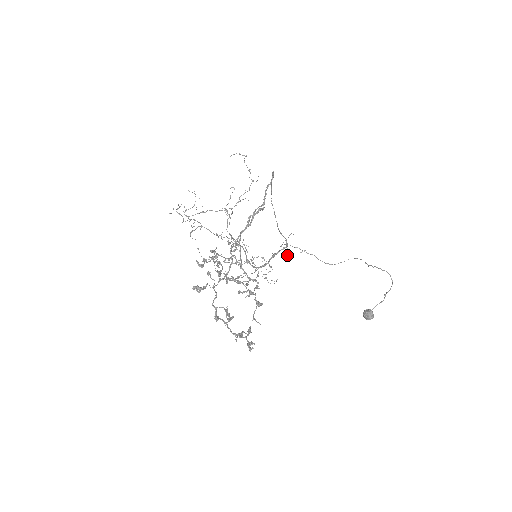
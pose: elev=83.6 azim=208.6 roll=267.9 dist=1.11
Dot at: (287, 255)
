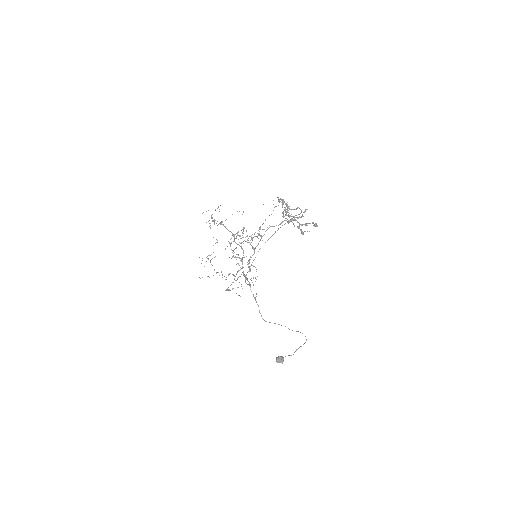
Dot at: (253, 285)
